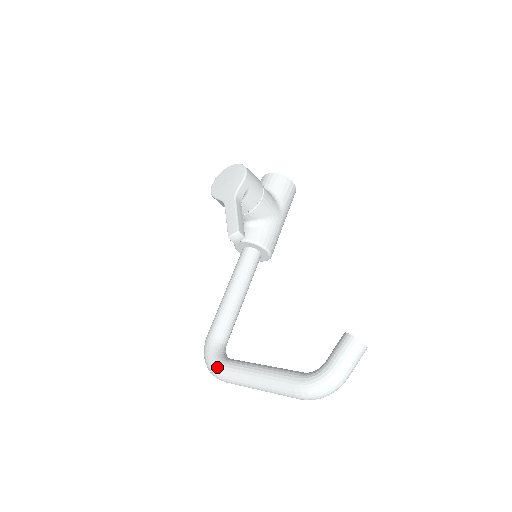
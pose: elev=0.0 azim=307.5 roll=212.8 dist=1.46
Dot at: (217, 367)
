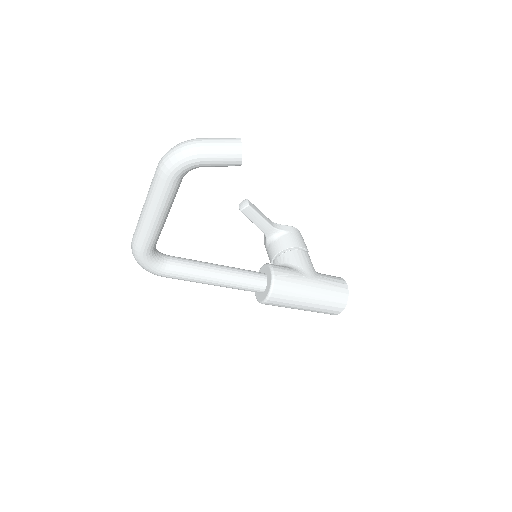
Dot at: occluded
